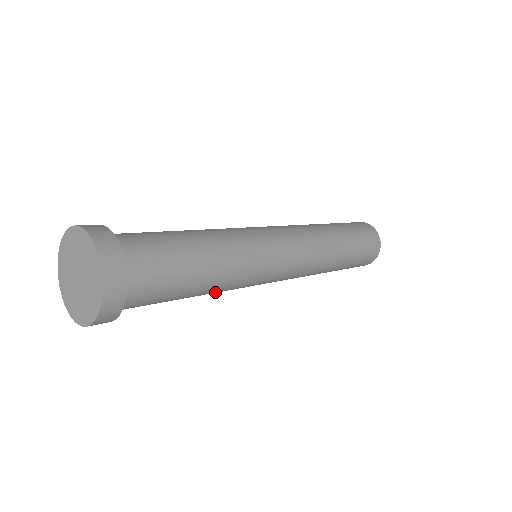
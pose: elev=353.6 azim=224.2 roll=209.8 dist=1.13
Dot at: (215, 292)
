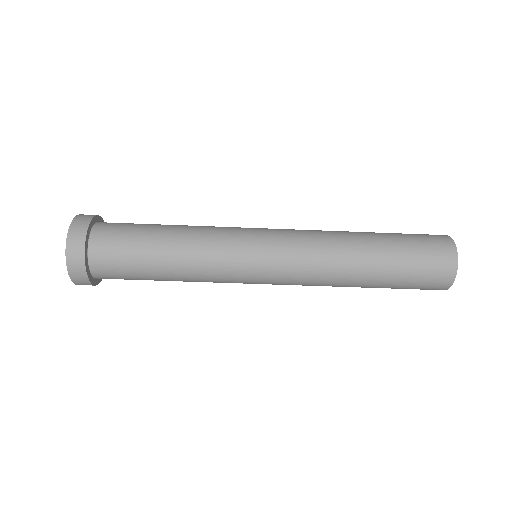
Dot at: (192, 269)
